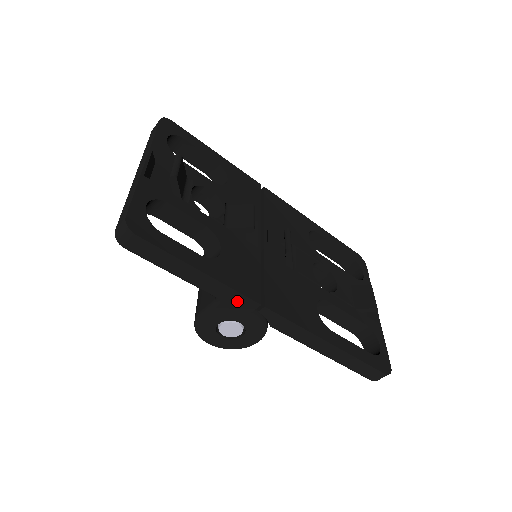
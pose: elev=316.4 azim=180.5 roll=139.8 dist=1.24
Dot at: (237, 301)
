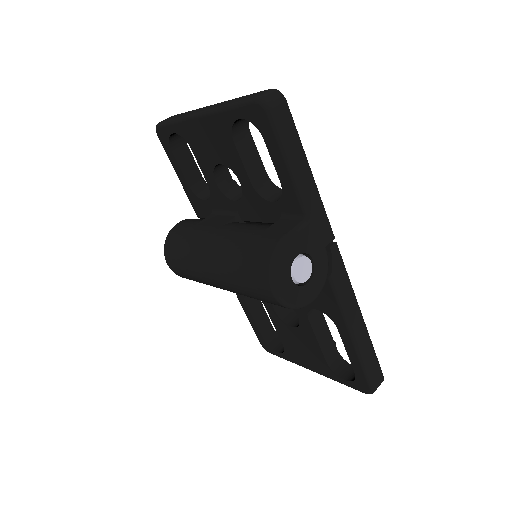
Dot at: (321, 226)
